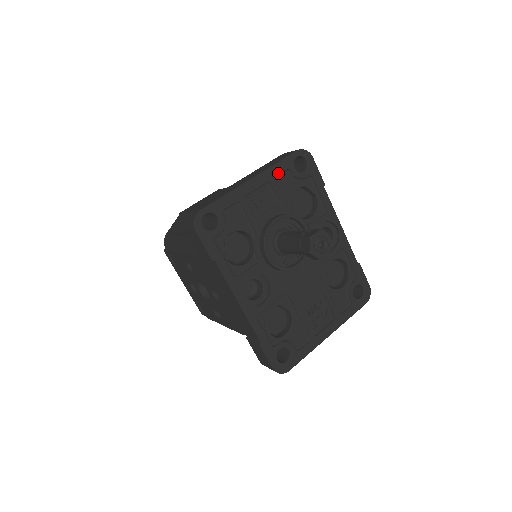
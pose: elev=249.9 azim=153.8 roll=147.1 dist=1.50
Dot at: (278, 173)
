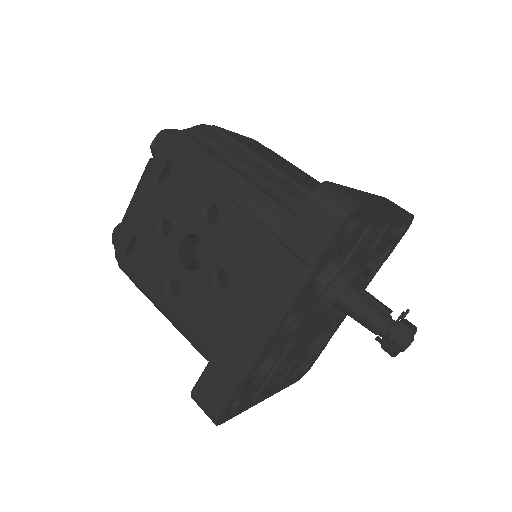
Dot at: (396, 223)
